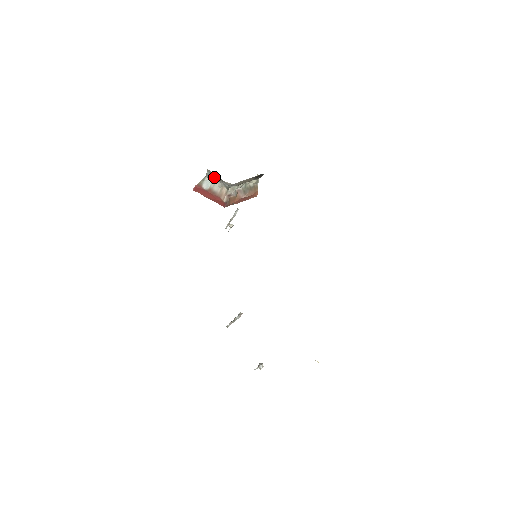
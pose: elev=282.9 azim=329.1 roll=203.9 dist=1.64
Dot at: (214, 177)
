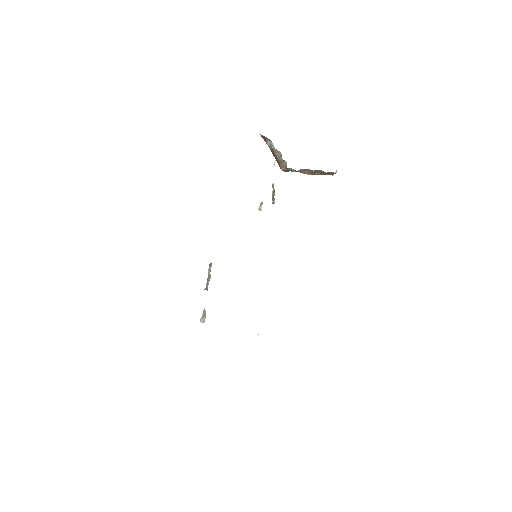
Dot at: occluded
